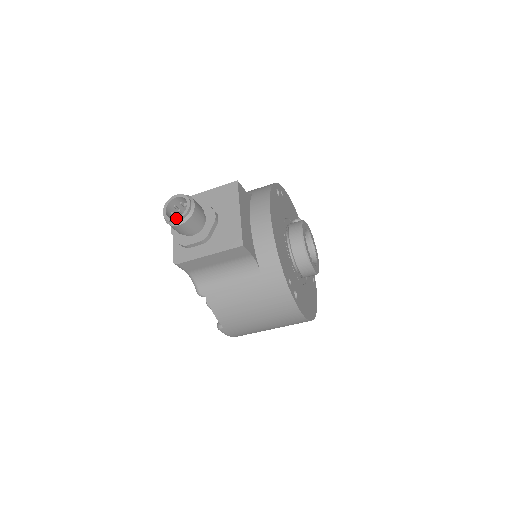
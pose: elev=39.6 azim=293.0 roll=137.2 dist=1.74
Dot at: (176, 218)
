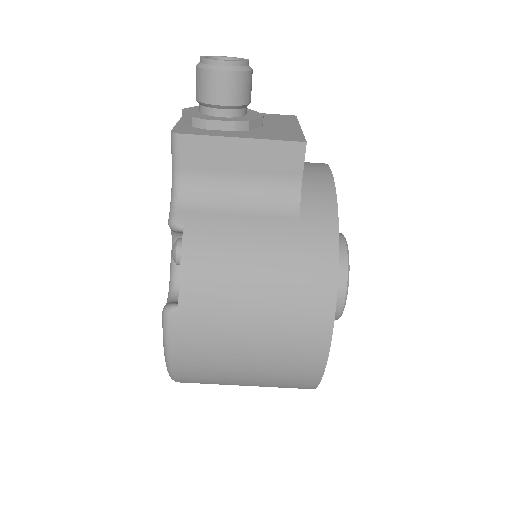
Dot at: occluded
